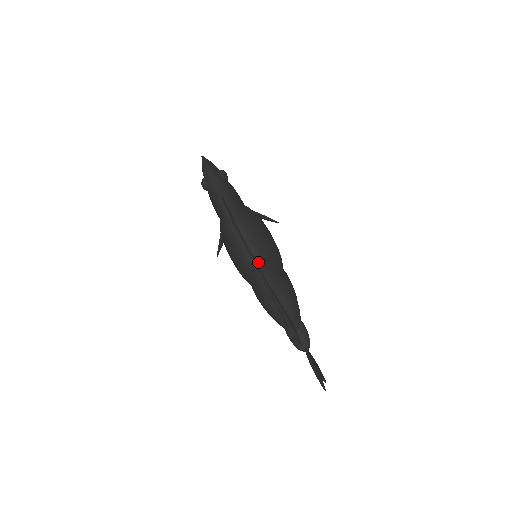
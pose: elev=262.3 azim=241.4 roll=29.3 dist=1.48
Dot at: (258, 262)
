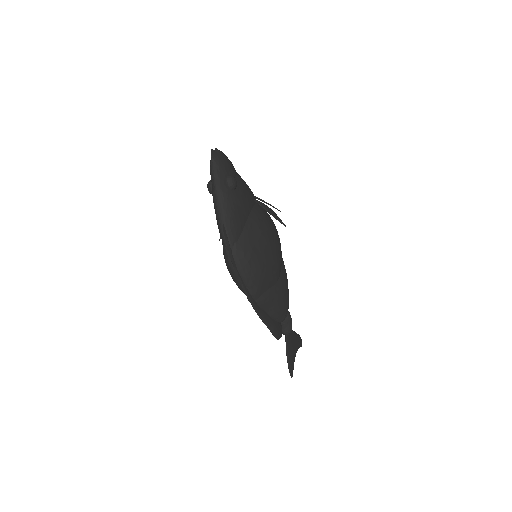
Dot at: (250, 292)
